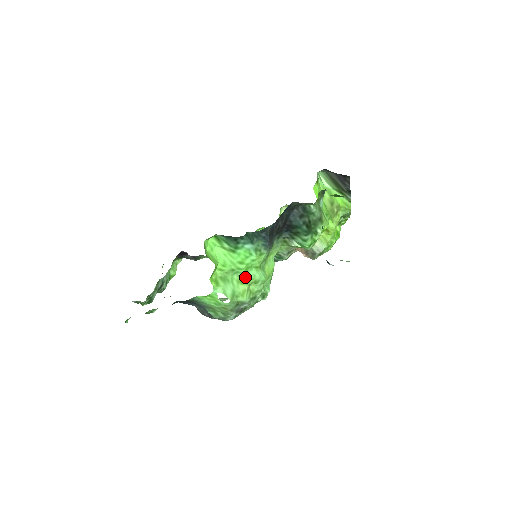
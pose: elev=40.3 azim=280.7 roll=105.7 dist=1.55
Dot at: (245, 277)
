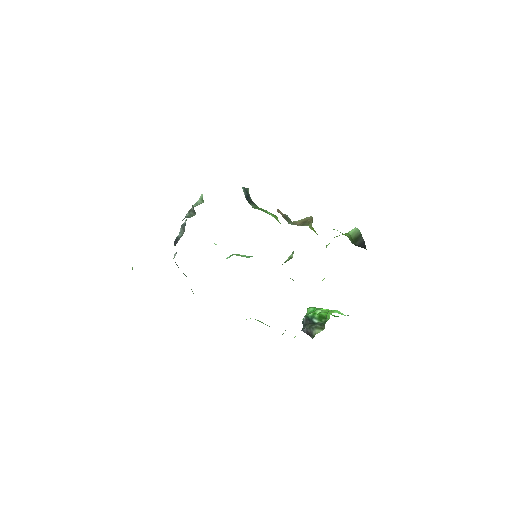
Dot at: occluded
